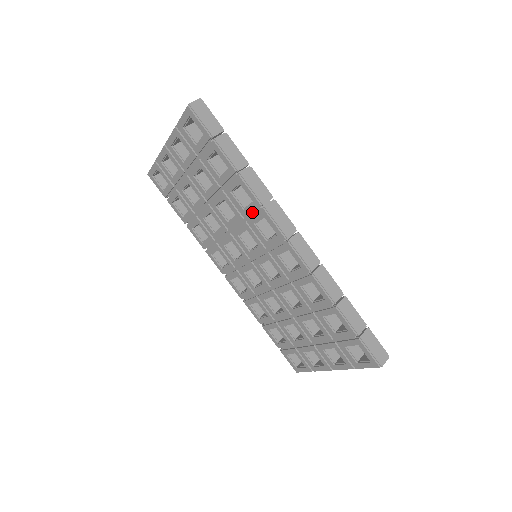
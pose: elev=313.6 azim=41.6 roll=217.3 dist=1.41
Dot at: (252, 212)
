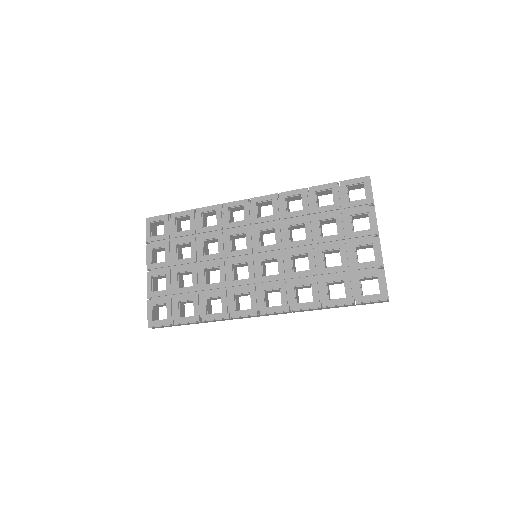
Dot at: (222, 219)
